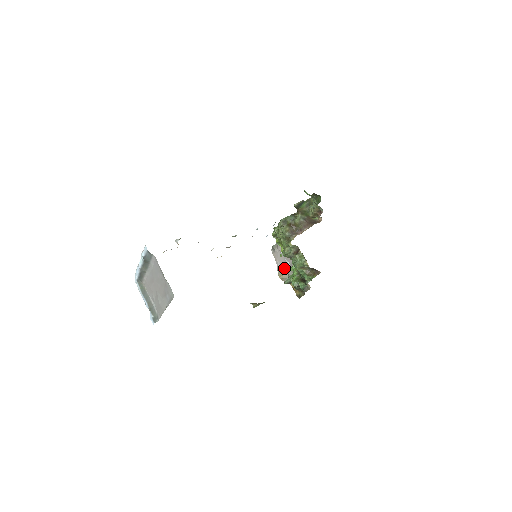
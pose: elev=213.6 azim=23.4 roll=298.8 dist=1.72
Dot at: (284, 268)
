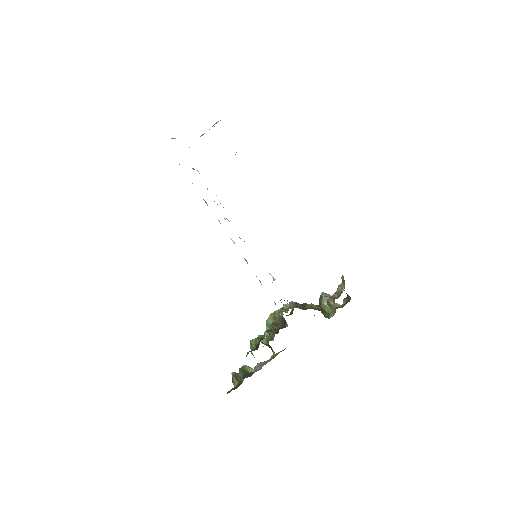
Dot at: occluded
